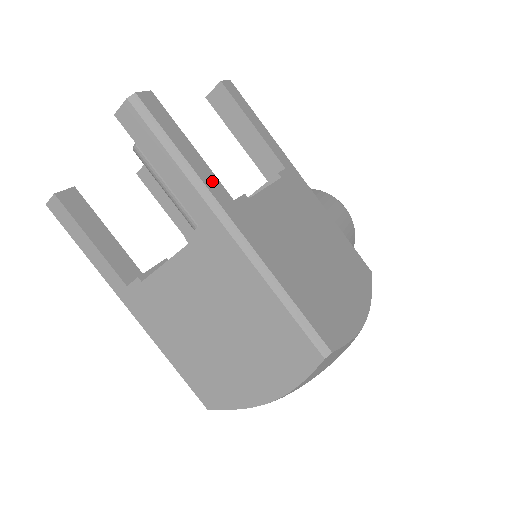
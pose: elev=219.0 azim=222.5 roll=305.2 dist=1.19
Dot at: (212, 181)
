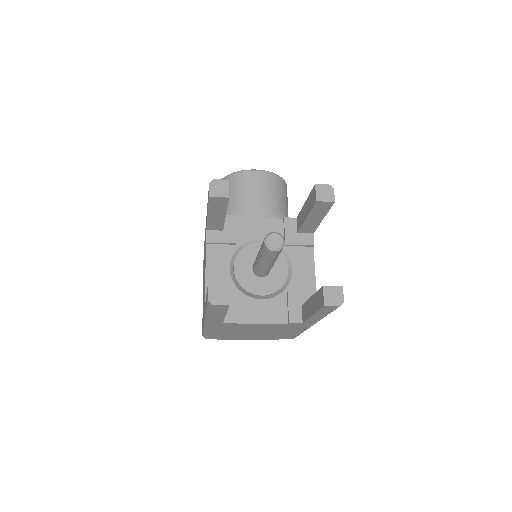
Dot at: occluded
